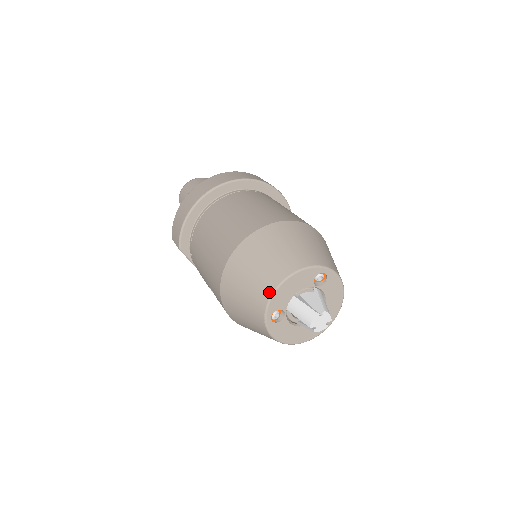
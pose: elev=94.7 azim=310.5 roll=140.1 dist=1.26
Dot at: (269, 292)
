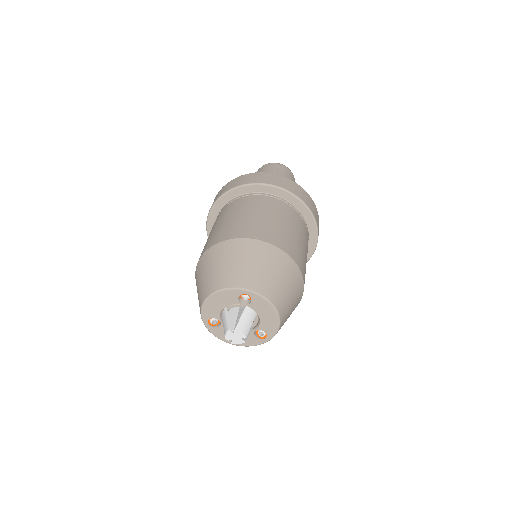
Dot at: (201, 303)
